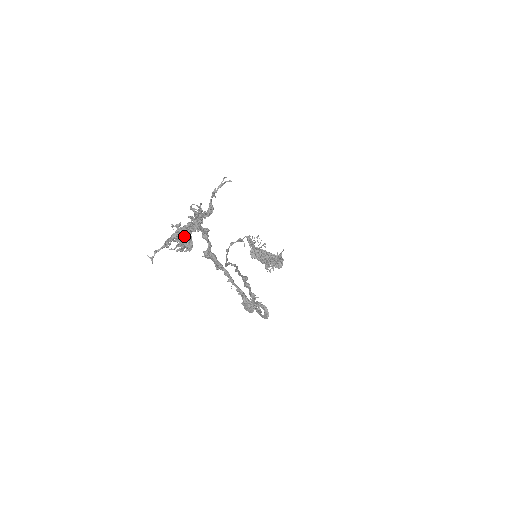
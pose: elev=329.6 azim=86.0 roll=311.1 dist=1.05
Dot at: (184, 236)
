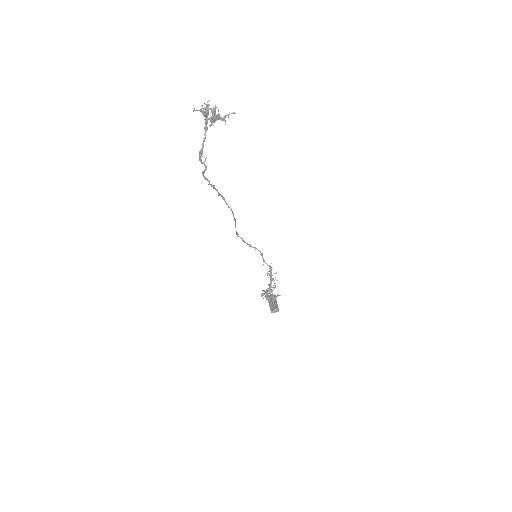
Dot at: (207, 109)
